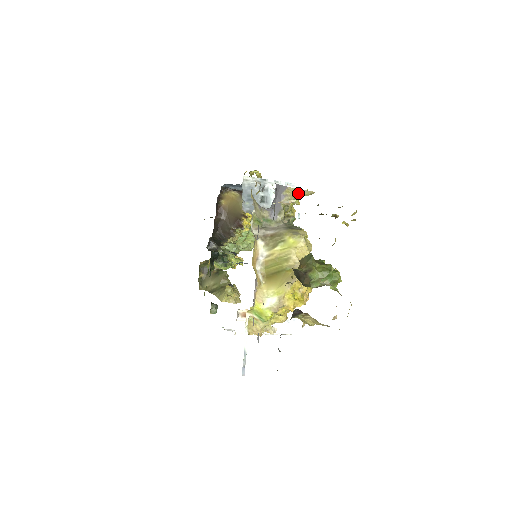
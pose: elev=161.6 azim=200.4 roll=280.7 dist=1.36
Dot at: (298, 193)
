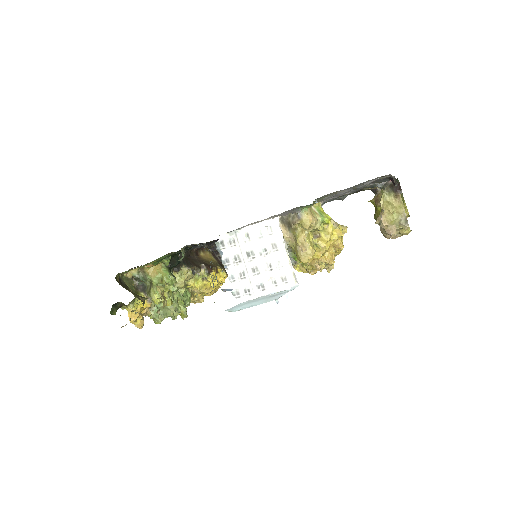
Dot at: occluded
